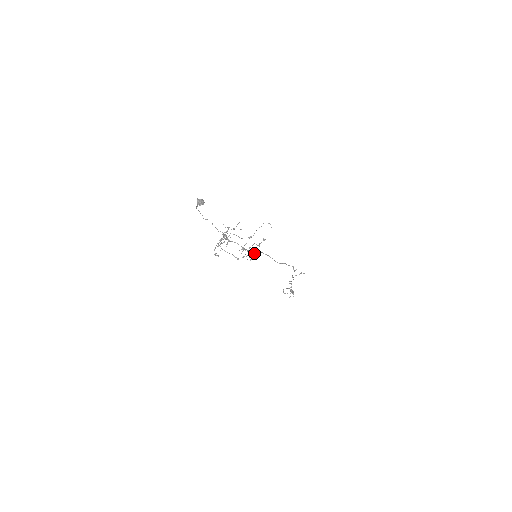
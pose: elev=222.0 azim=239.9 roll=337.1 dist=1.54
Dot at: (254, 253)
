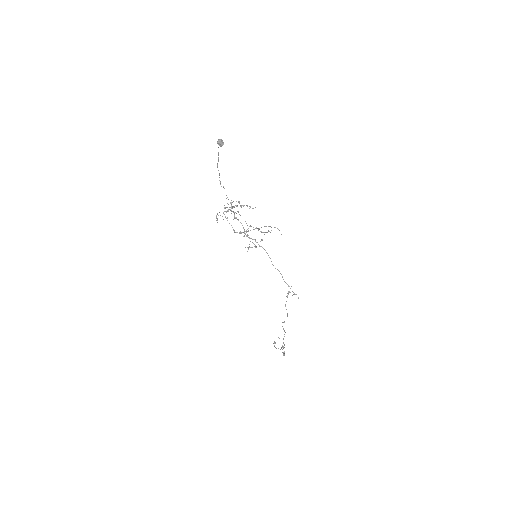
Dot at: (254, 244)
